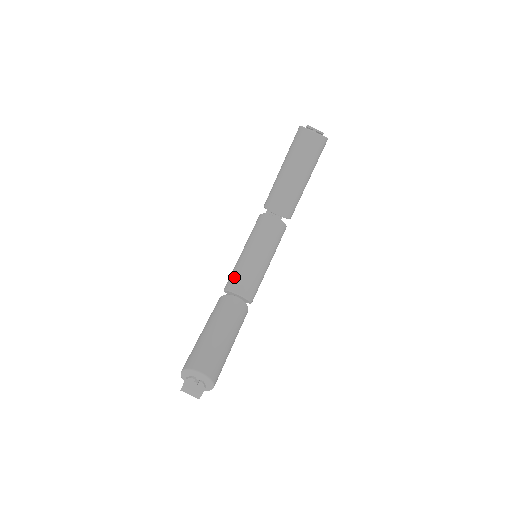
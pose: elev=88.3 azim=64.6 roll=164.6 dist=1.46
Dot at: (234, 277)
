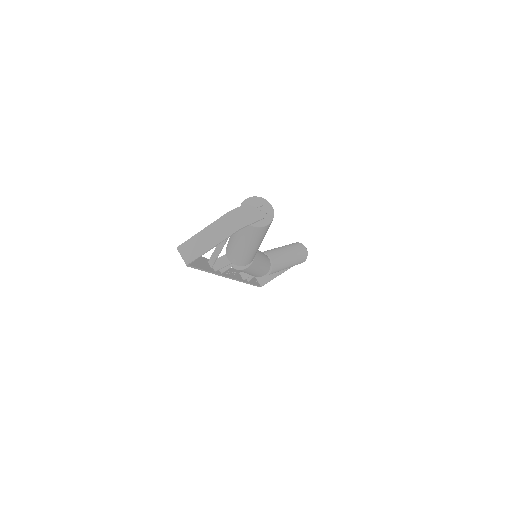
Dot at: occluded
